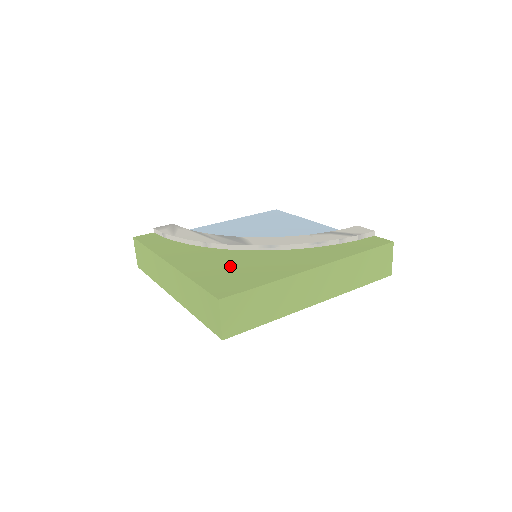
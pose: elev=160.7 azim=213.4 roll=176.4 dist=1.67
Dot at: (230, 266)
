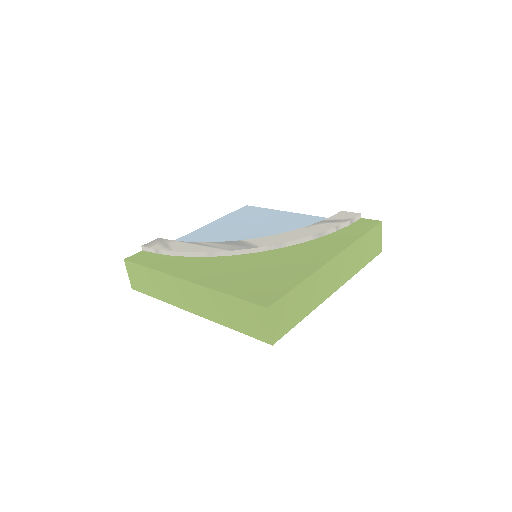
Dot at: (251, 272)
